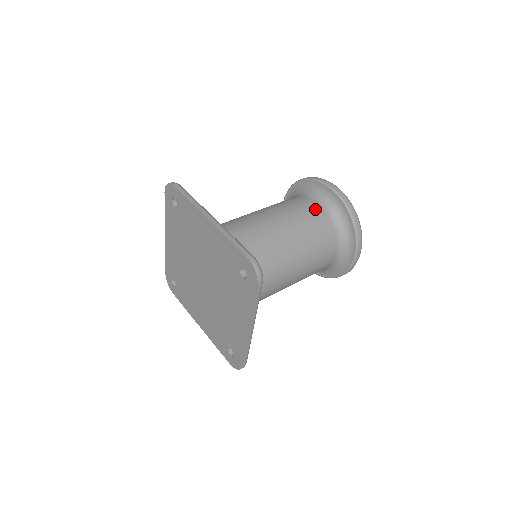
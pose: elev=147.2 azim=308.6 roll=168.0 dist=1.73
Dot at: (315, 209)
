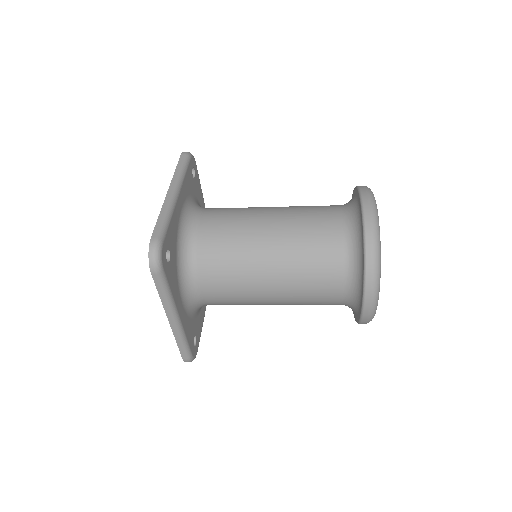
Dot at: (331, 224)
